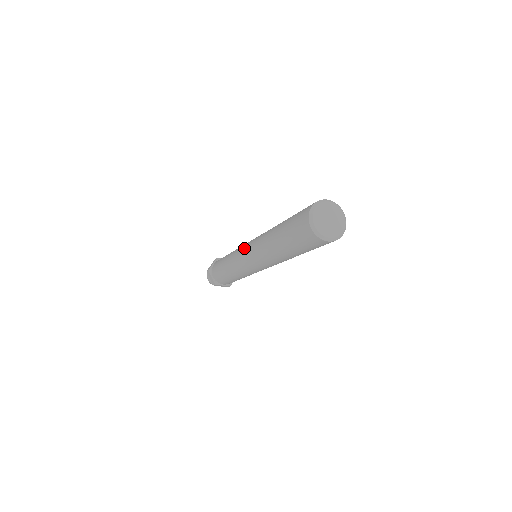
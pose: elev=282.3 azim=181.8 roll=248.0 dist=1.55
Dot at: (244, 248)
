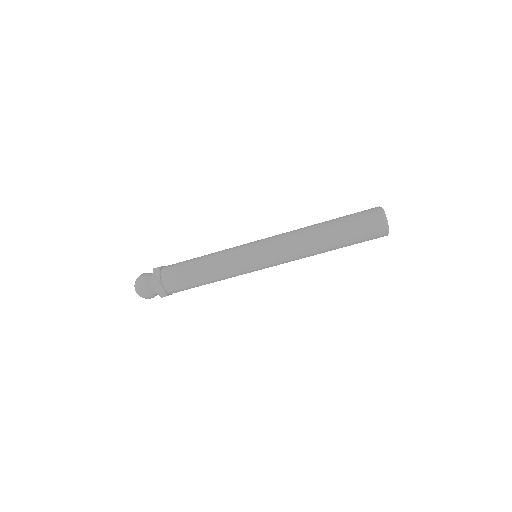
Dot at: (258, 250)
